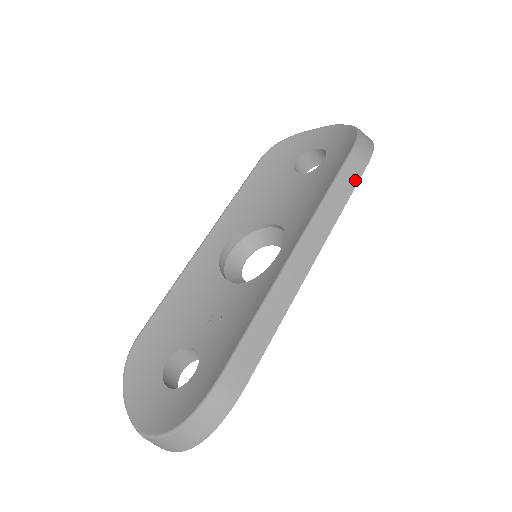
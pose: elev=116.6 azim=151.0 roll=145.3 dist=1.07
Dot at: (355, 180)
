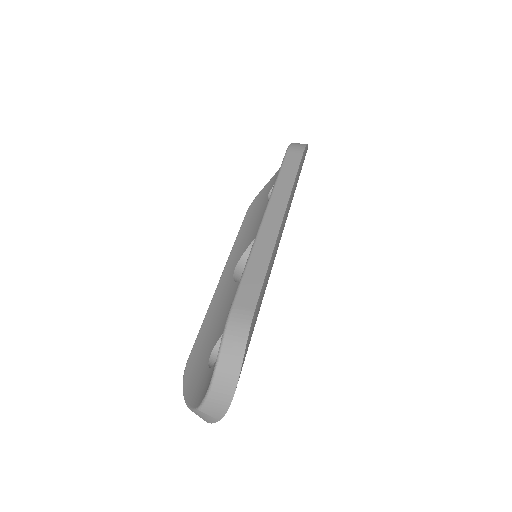
Dot at: (297, 163)
